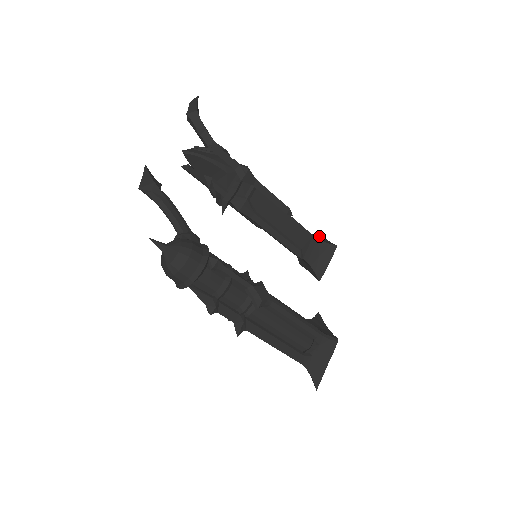
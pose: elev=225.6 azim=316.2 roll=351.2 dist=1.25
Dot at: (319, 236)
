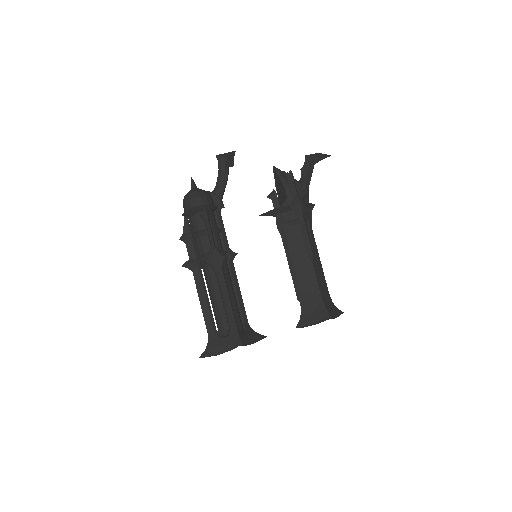
Dot at: (338, 310)
